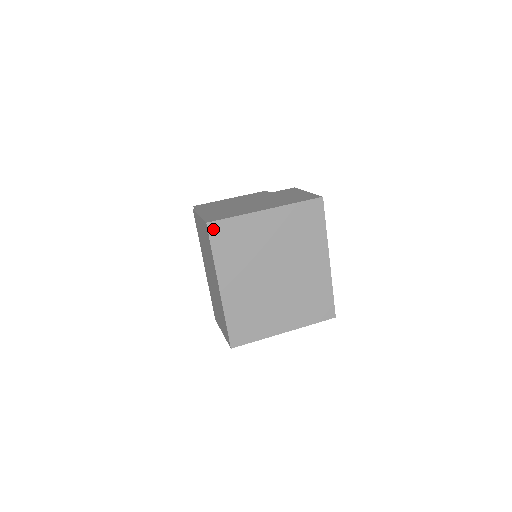
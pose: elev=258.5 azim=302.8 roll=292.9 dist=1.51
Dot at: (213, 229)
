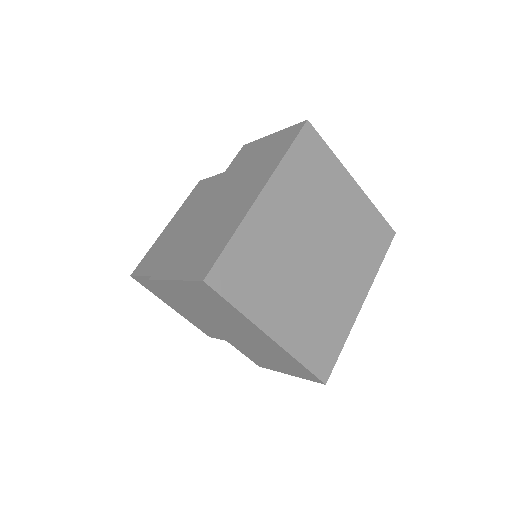
Dot at: (307, 133)
